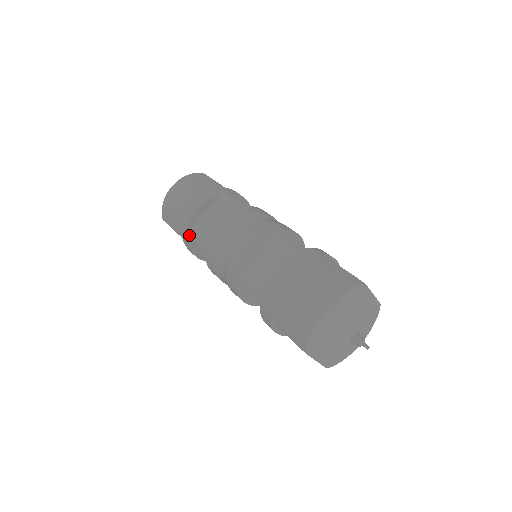
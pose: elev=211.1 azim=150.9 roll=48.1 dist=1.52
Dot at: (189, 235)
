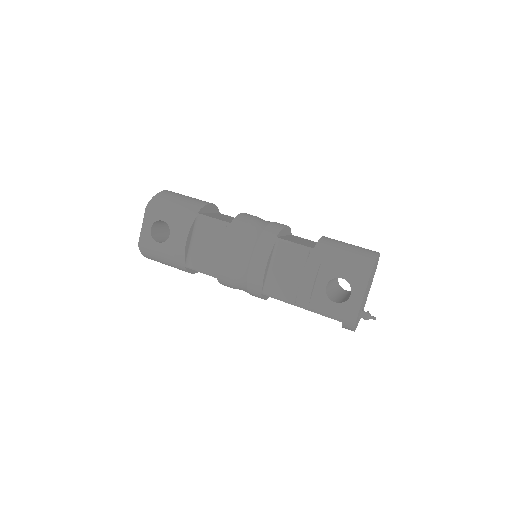
Dot at: (202, 214)
